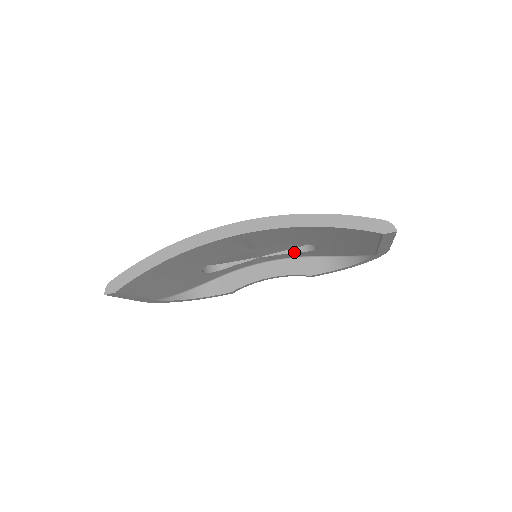
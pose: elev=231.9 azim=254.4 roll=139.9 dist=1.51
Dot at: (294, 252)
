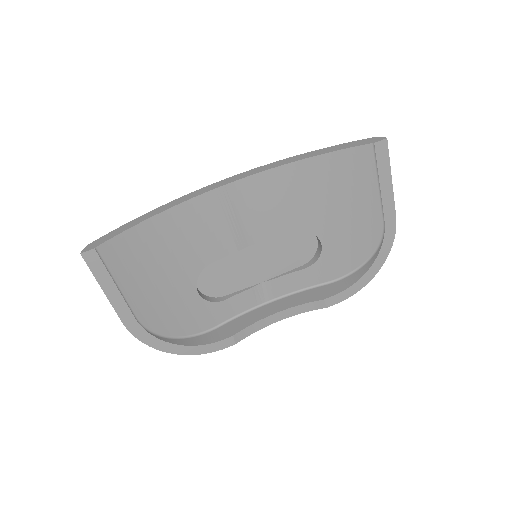
Dot at: (299, 270)
